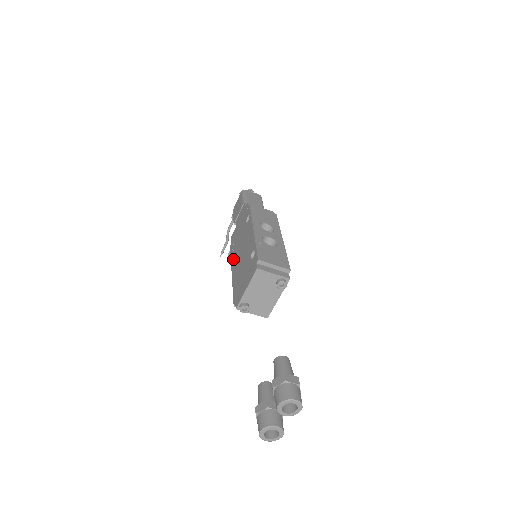
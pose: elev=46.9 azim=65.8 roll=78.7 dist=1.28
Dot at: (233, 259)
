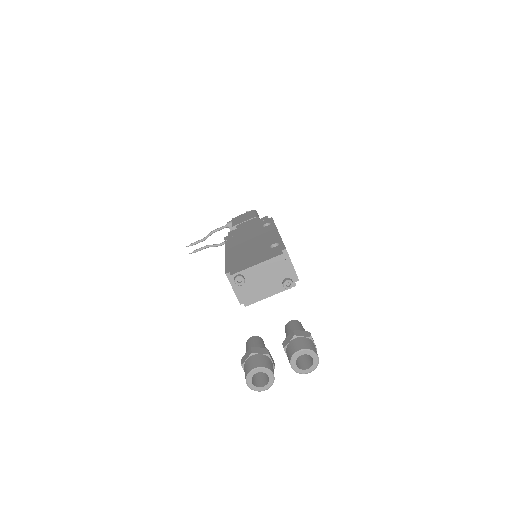
Dot at: (231, 245)
